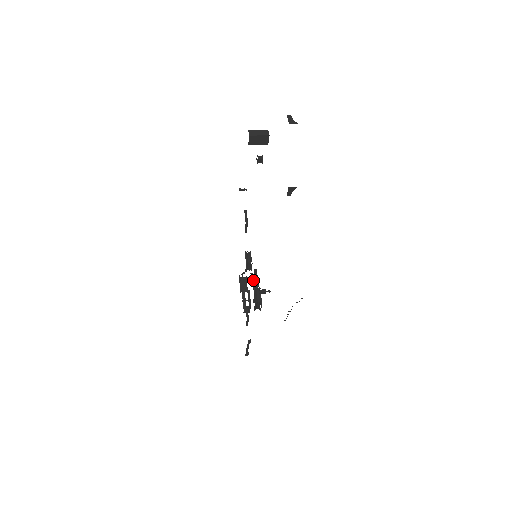
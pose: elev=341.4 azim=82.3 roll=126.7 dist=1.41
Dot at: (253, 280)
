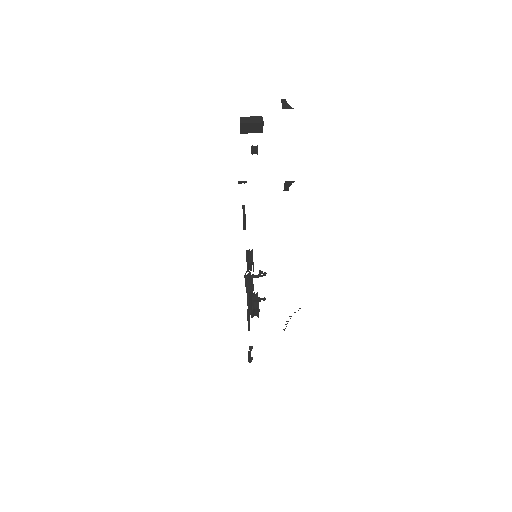
Dot at: (248, 285)
